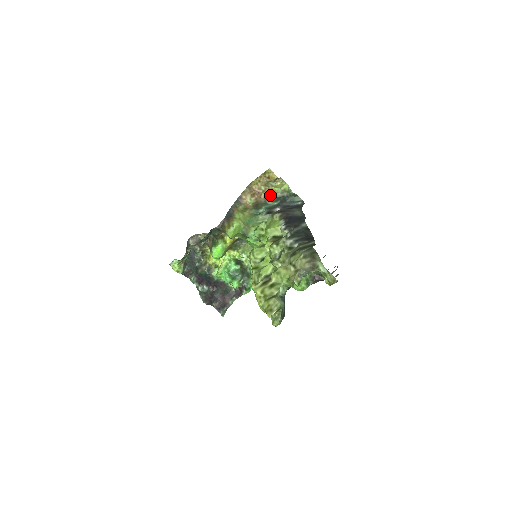
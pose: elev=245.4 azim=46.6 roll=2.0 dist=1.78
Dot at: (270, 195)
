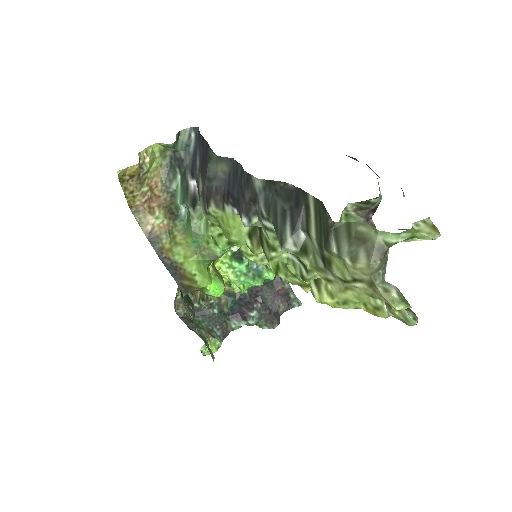
Dot at: (160, 180)
